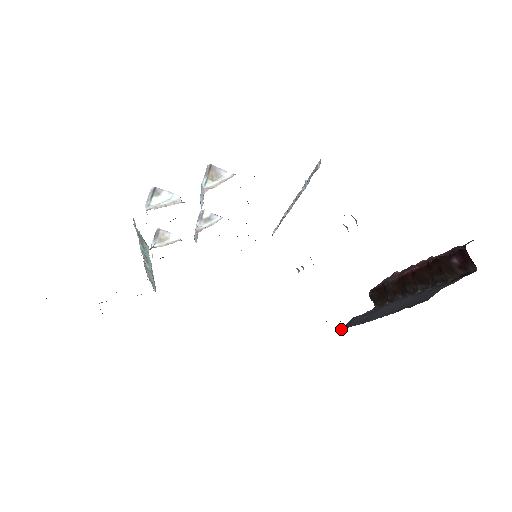
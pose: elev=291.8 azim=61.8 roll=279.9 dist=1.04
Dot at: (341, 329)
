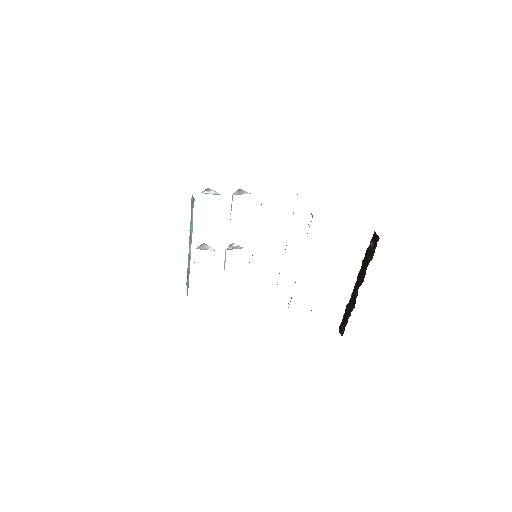
Dot at: occluded
